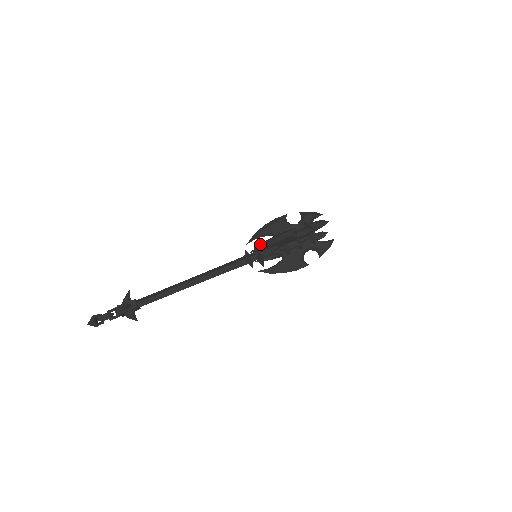
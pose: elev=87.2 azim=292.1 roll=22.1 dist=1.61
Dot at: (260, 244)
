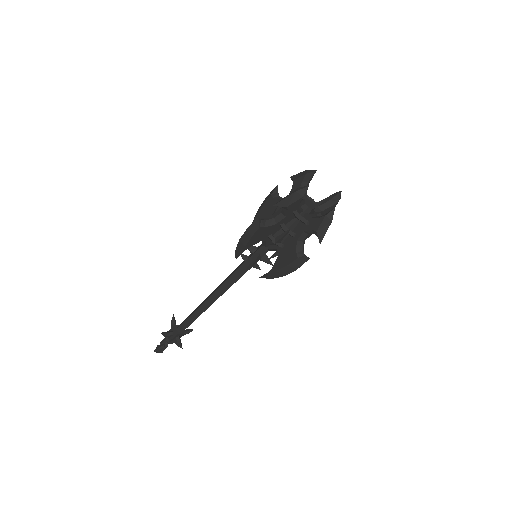
Dot at: (269, 275)
